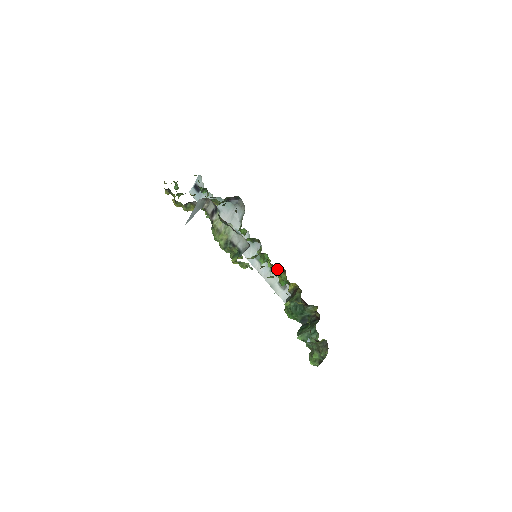
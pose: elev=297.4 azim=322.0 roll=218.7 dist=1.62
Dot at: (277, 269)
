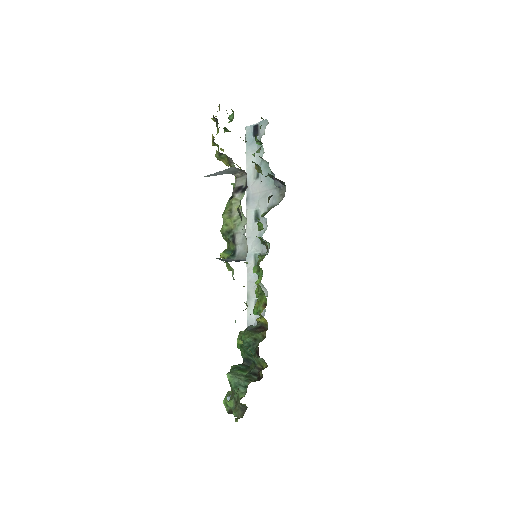
Dot at: (261, 294)
